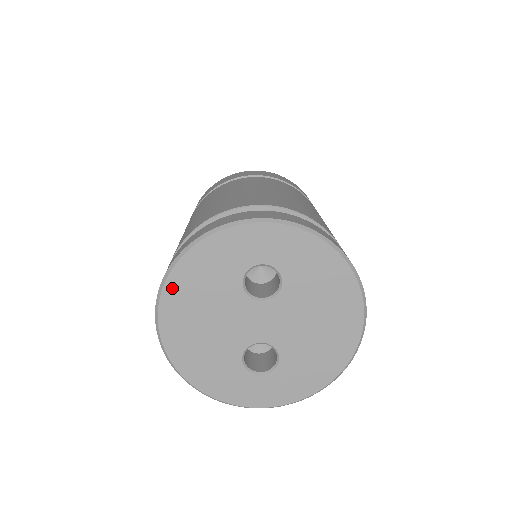
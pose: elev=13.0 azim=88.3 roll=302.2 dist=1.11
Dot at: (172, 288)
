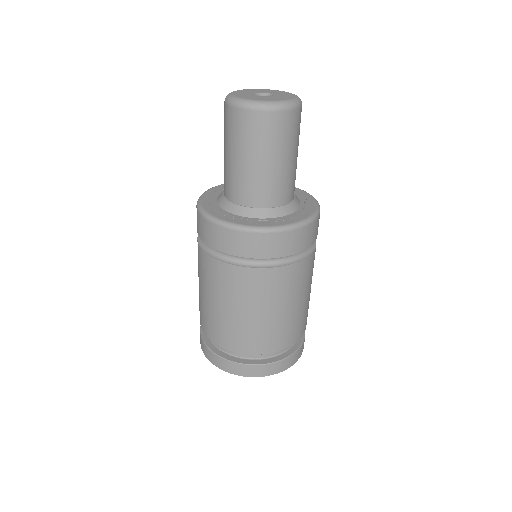
Dot at: occluded
